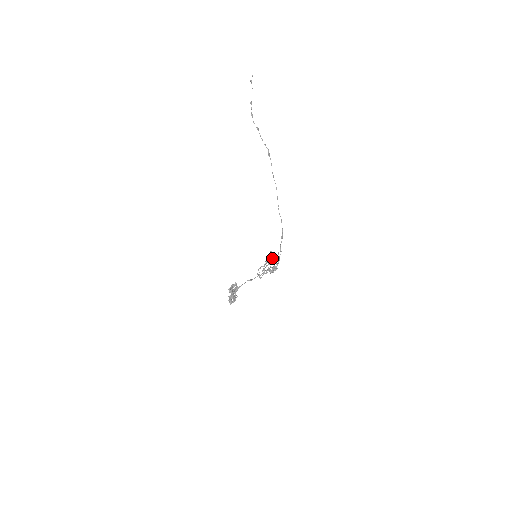
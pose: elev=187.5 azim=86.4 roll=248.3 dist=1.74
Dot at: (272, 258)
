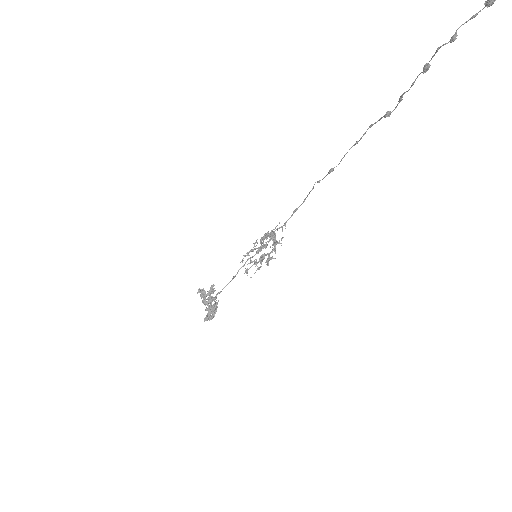
Dot at: (267, 237)
